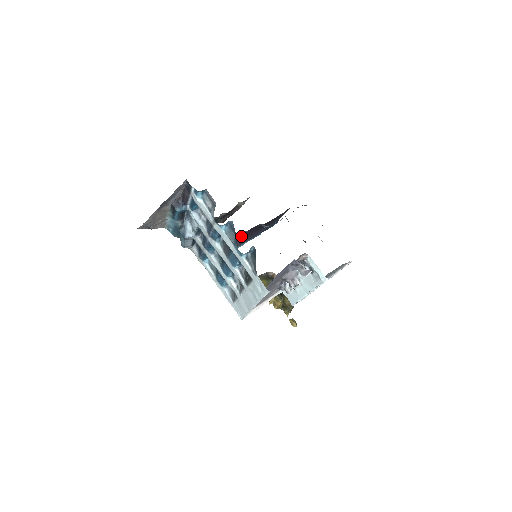
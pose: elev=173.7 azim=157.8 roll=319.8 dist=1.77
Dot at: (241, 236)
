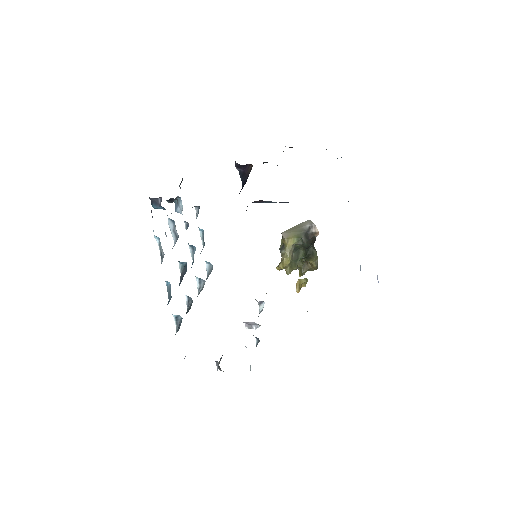
Dot at: occluded
